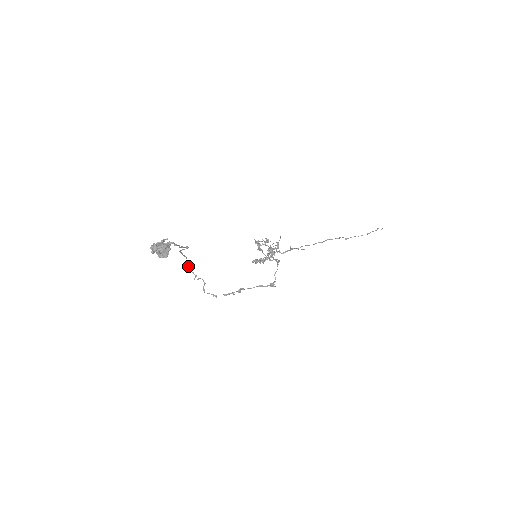
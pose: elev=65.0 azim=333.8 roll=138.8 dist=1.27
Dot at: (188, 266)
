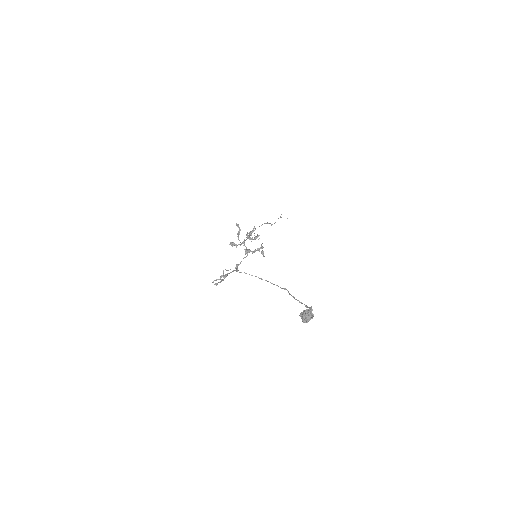
Dot at: occluded
